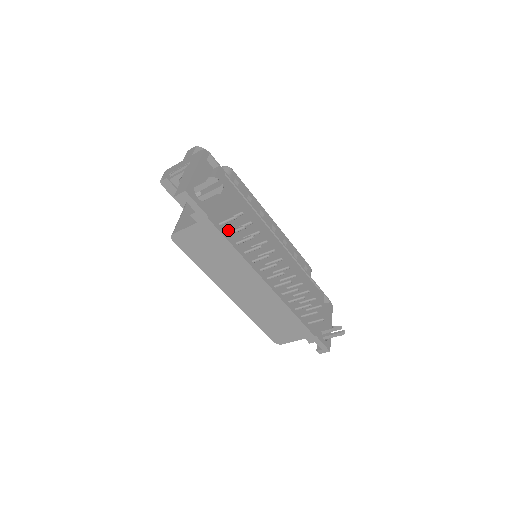
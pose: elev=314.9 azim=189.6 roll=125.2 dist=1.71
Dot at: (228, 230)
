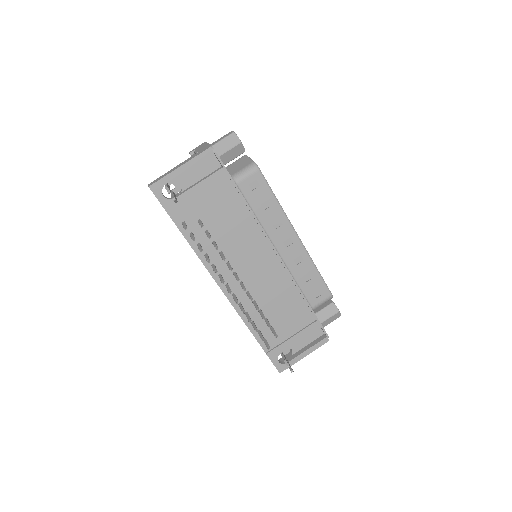
Dot at: (194, 231)
